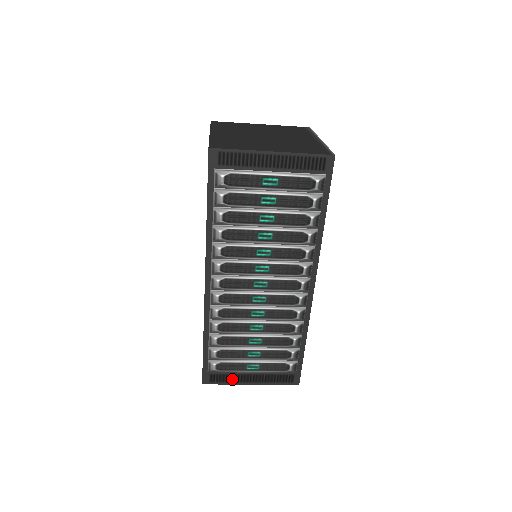
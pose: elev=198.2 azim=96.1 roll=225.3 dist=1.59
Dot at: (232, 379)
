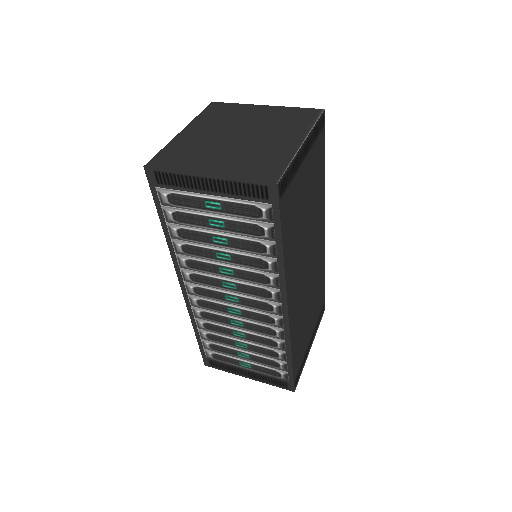
Dot at: (229, 369)
